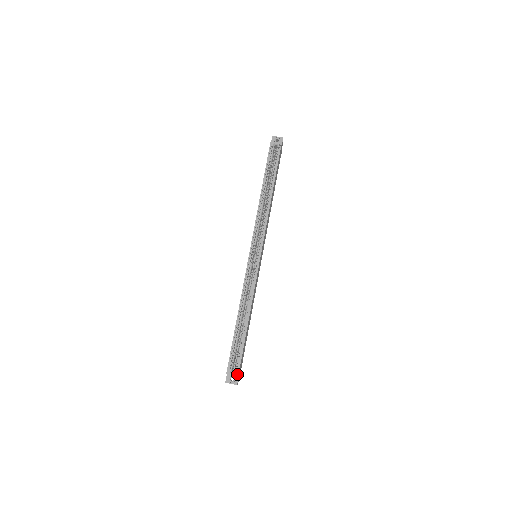
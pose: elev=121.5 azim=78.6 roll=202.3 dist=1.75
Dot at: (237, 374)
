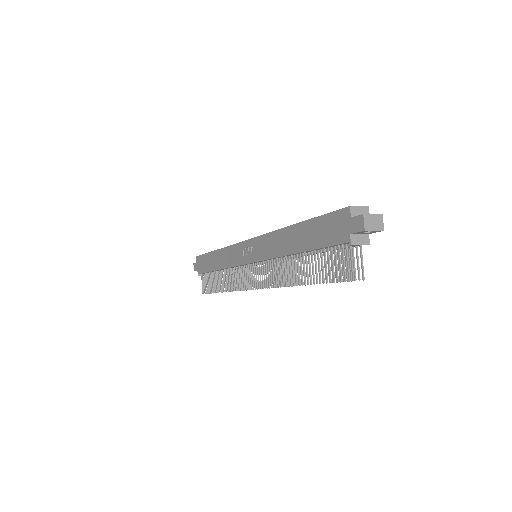
Dot at: (364, 207)
